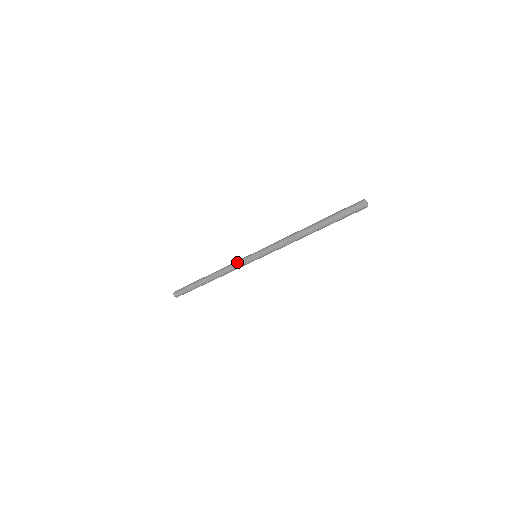
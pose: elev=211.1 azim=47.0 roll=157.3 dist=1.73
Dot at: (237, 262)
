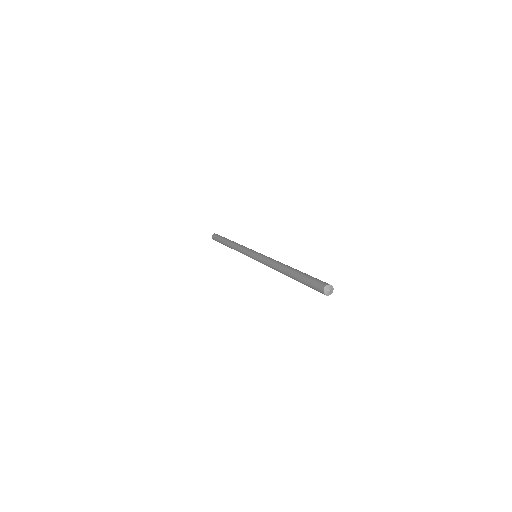
Dot at: (244, 249)
